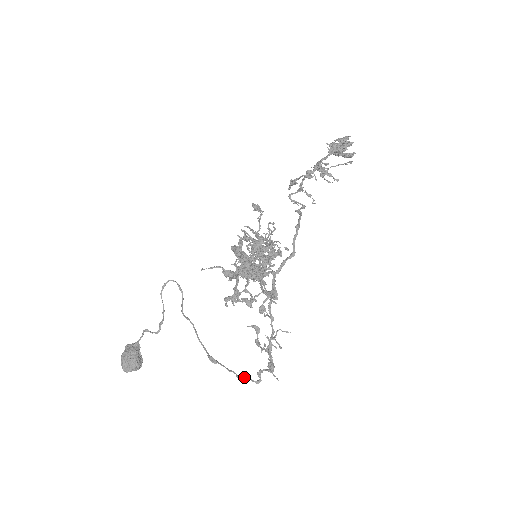
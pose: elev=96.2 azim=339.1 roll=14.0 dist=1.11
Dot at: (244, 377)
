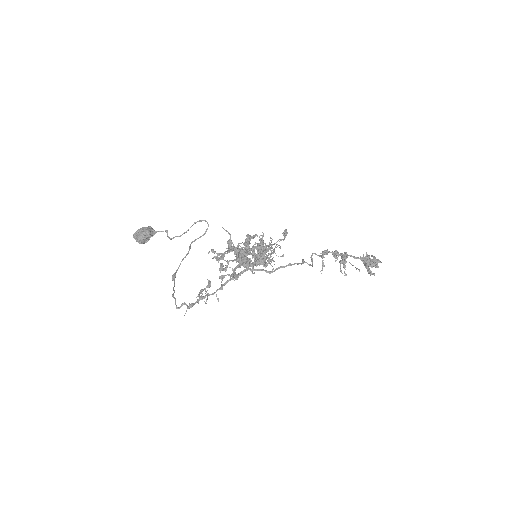
Dot at: (175, 298)
